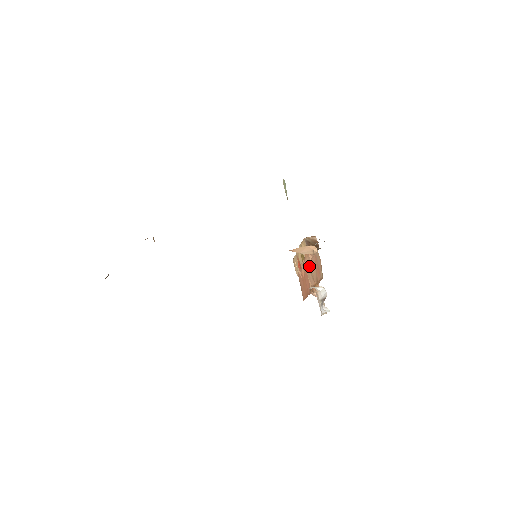
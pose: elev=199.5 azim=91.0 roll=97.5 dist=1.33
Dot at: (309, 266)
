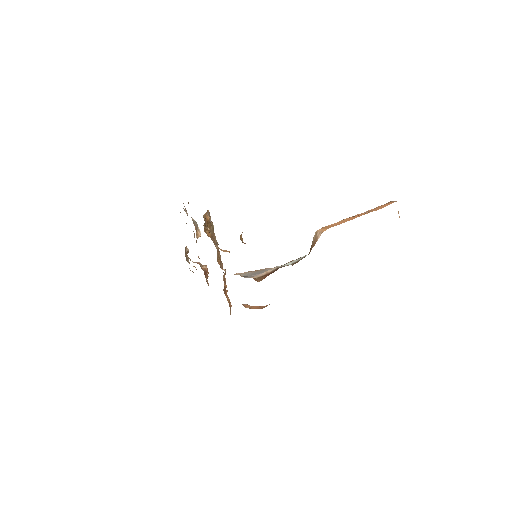
Dot at: occluded
